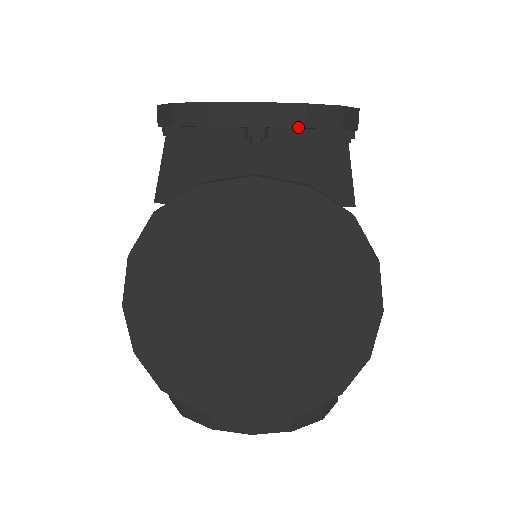
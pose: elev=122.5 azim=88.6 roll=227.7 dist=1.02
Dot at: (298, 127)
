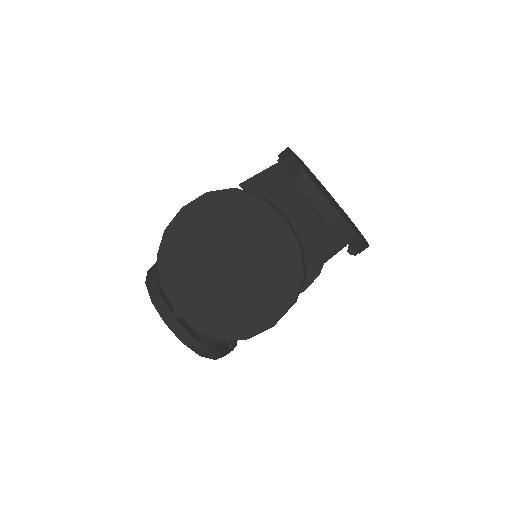
Dot at: (328, 221)
